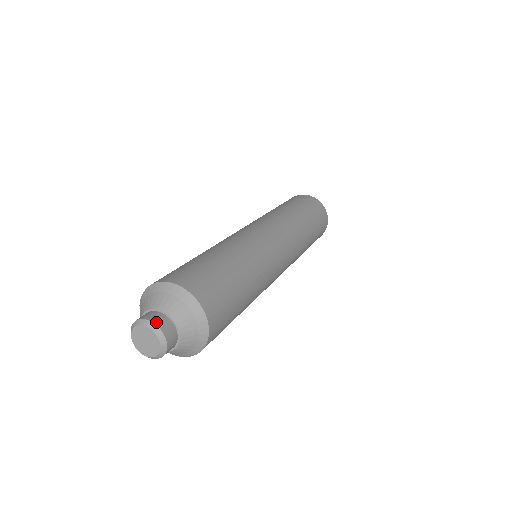
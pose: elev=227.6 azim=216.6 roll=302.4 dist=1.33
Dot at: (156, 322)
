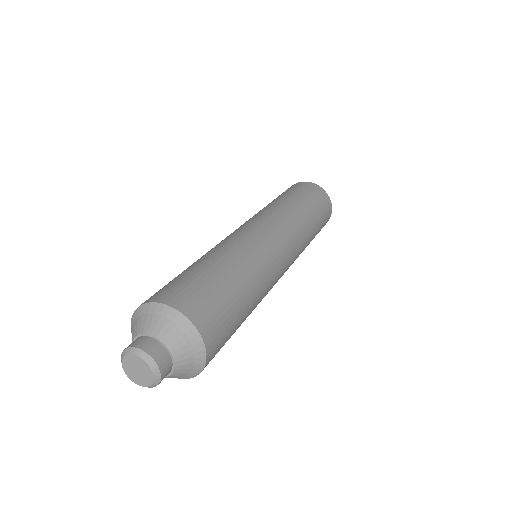
Dot at: (157, 360)
